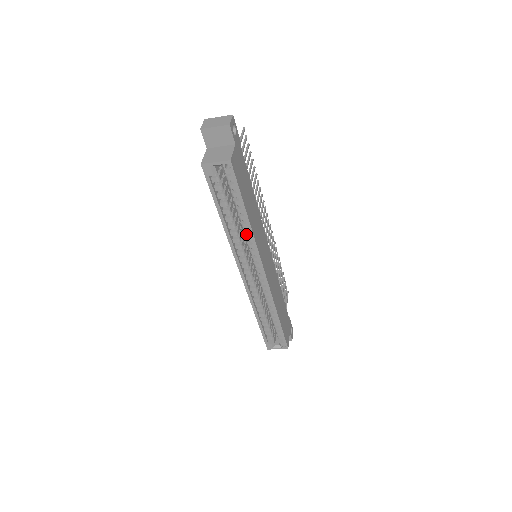
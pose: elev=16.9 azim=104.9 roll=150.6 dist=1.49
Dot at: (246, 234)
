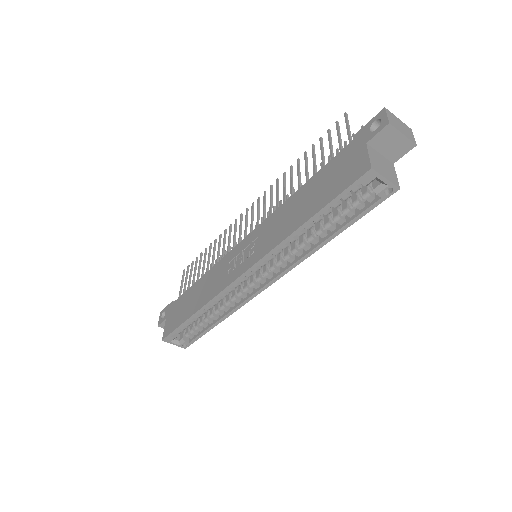
Dot at: (302, 248)
